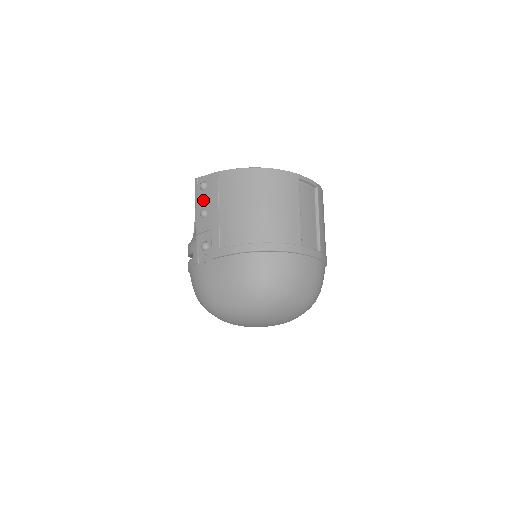
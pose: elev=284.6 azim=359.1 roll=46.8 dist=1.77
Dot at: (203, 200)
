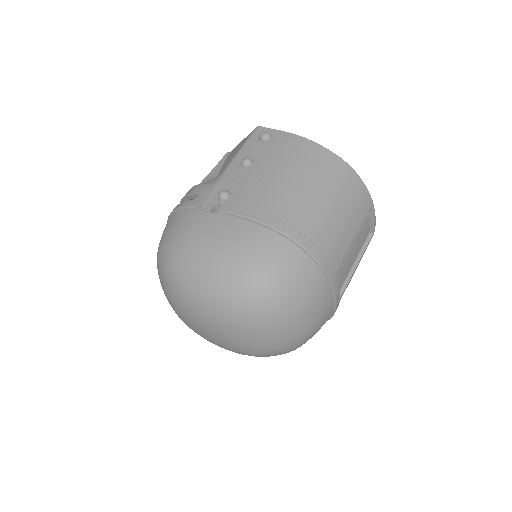
Dot at: (255, 150)
